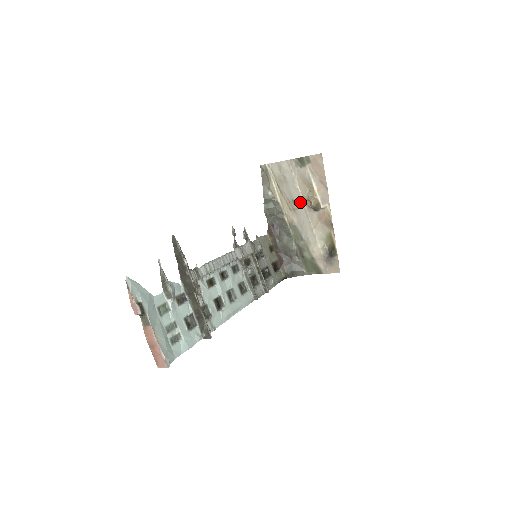
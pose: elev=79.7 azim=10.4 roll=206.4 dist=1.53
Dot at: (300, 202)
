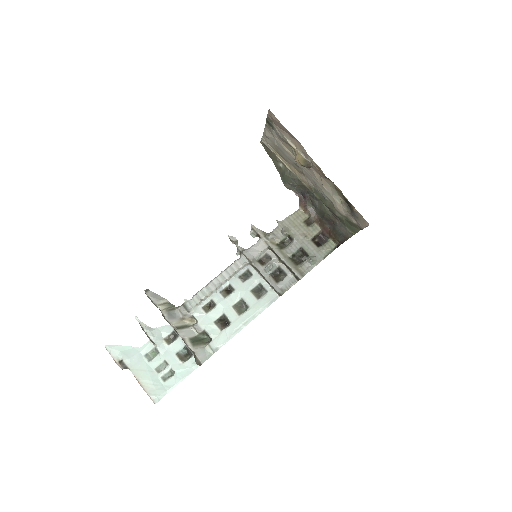
Dot at: (298, 164)
